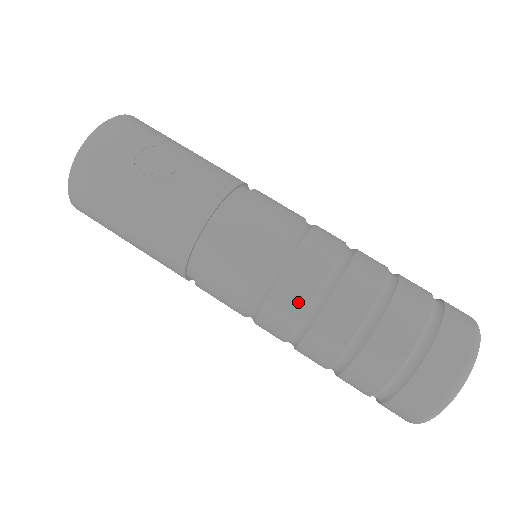
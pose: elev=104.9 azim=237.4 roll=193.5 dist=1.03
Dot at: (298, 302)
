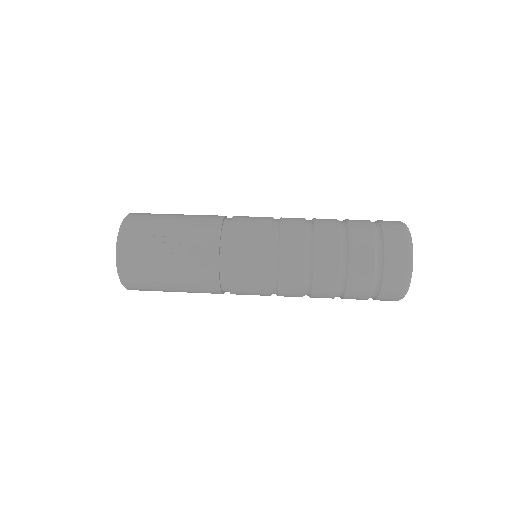
Dot at: (297, 276)
